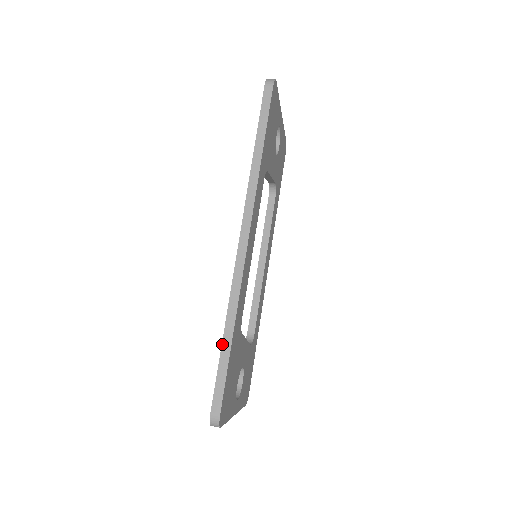
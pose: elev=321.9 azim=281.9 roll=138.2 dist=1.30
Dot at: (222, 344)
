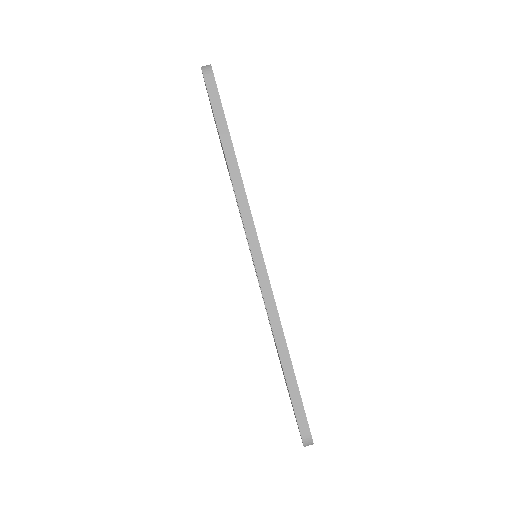
Dot at: (283, 370)
